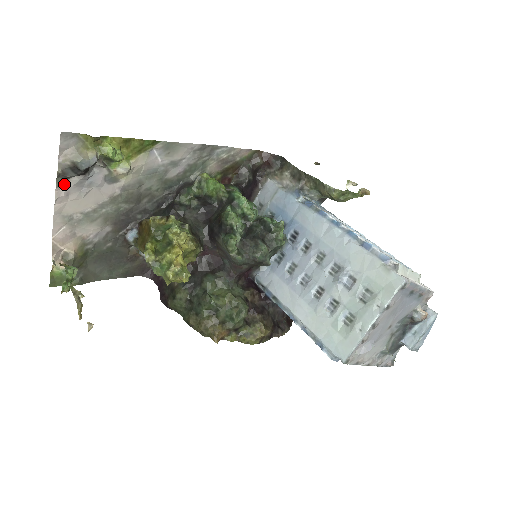
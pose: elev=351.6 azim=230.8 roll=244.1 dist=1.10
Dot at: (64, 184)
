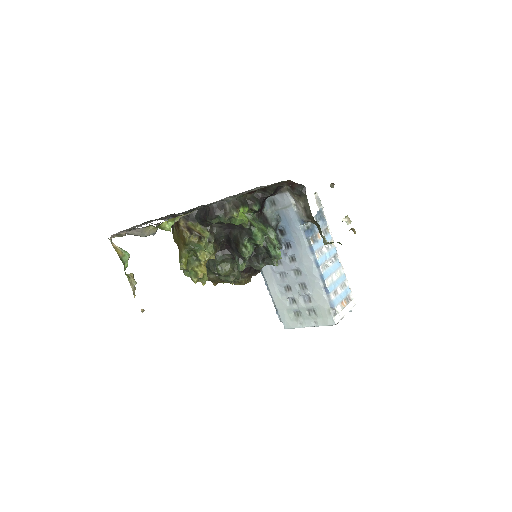
Dot at: (127, 230)
